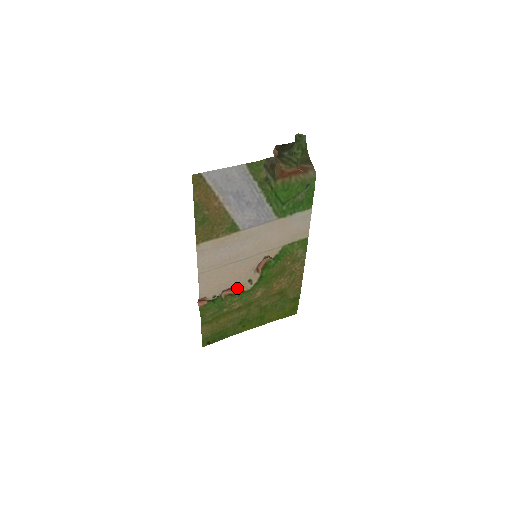
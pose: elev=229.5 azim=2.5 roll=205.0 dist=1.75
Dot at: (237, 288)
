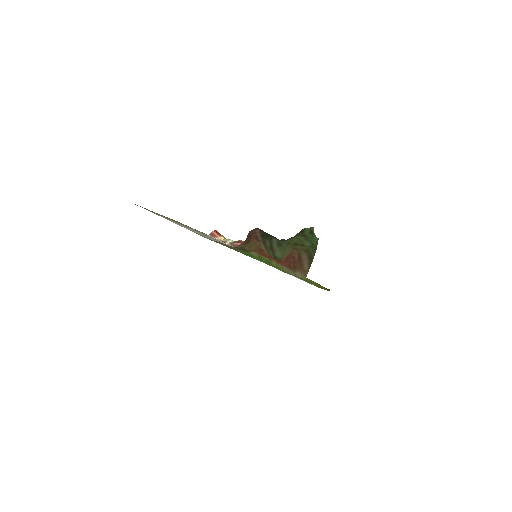
Dot at: occluded
